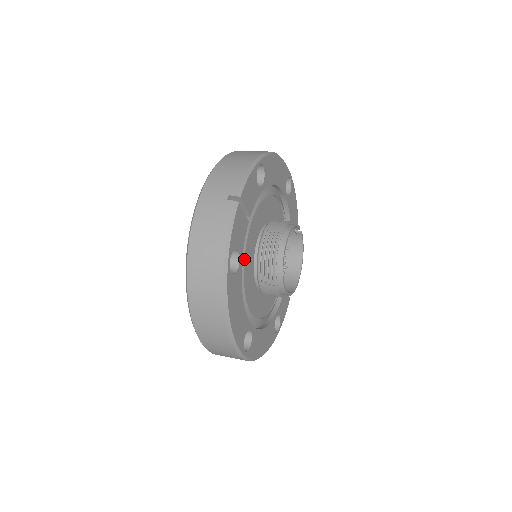
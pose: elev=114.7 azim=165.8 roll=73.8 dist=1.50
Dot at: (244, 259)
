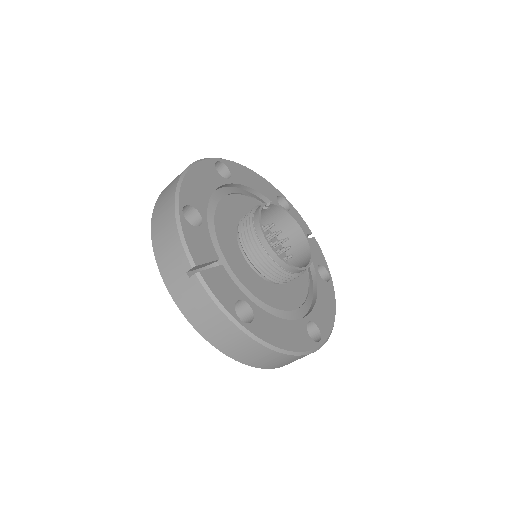
Dot at: (249, 290)
